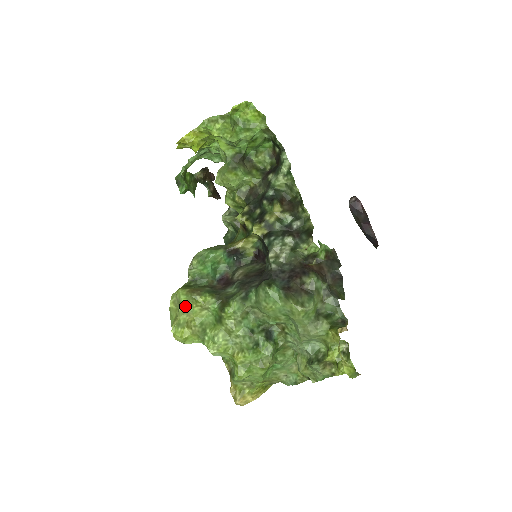
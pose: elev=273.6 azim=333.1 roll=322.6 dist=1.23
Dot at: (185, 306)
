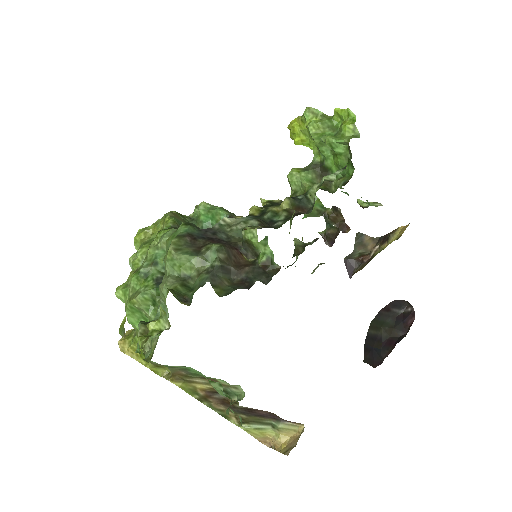
Dot at: (161, 220)
